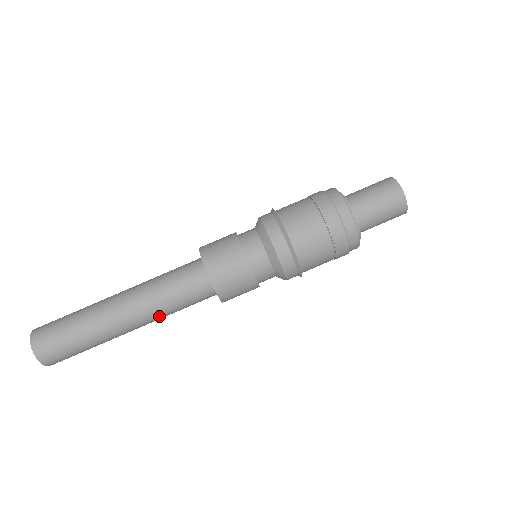
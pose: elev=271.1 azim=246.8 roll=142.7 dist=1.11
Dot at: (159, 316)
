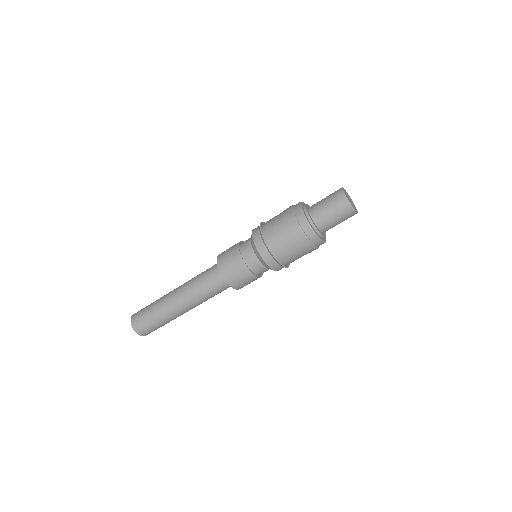
Dot at: occluded
